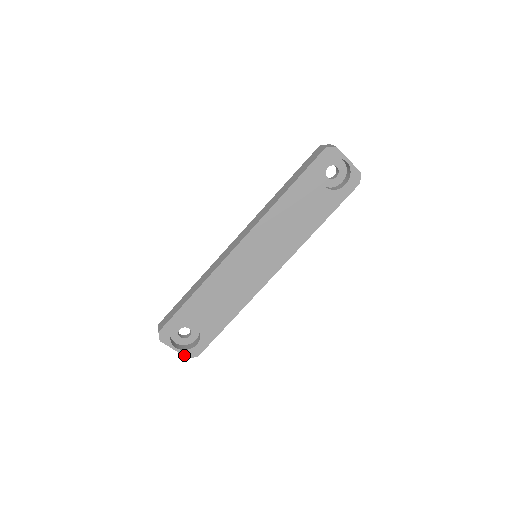
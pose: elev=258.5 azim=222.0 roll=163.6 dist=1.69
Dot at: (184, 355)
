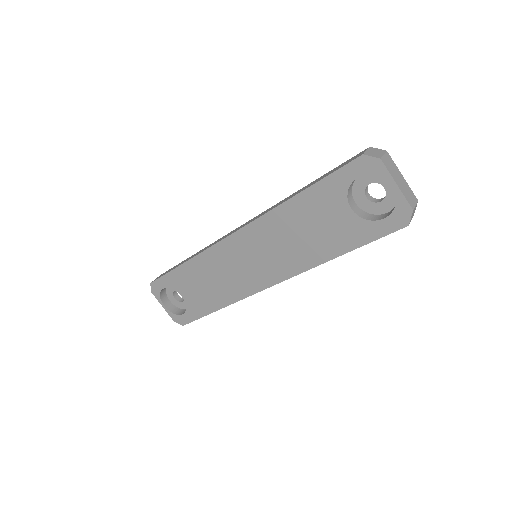
Dot at: (171, 317)
